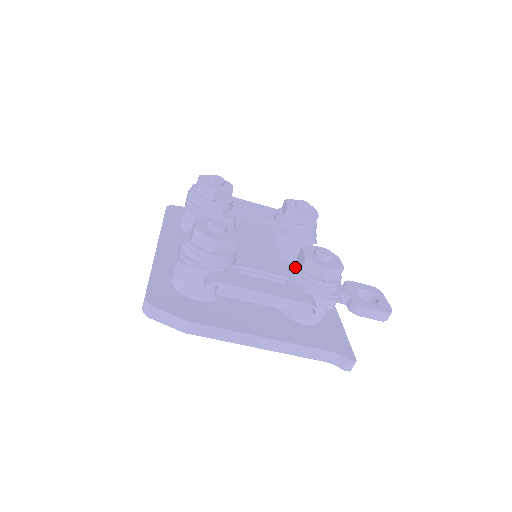
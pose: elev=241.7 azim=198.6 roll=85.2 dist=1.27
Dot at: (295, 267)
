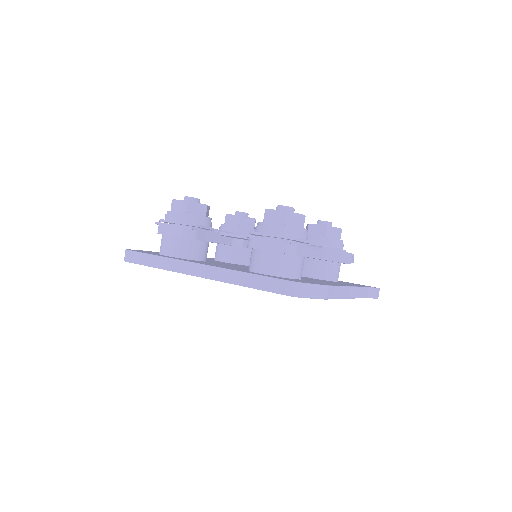
Dot at: (320, 237)
